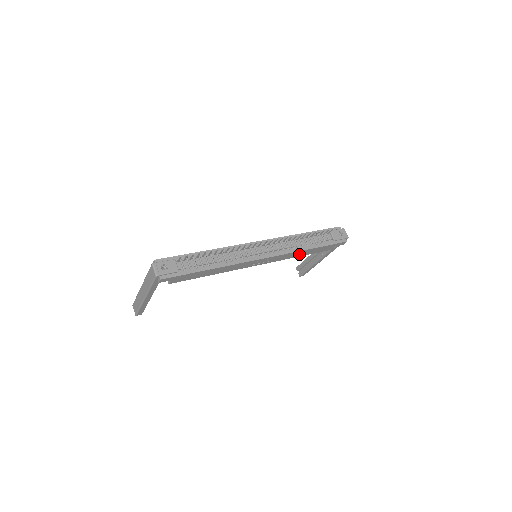
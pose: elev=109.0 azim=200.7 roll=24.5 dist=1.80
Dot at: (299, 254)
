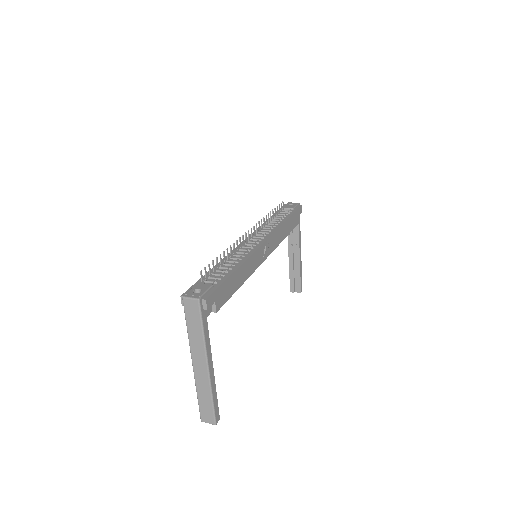
Dot at: (283, 233)
